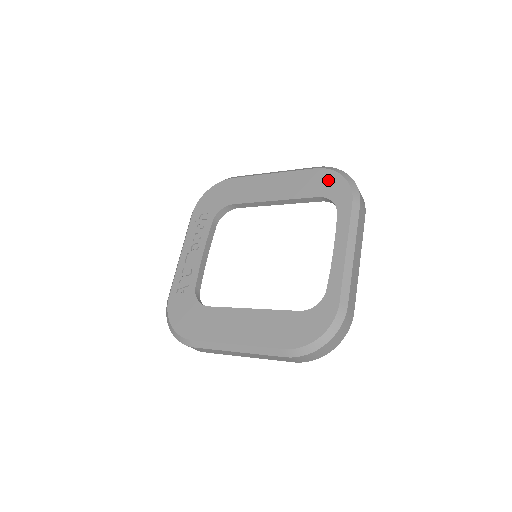
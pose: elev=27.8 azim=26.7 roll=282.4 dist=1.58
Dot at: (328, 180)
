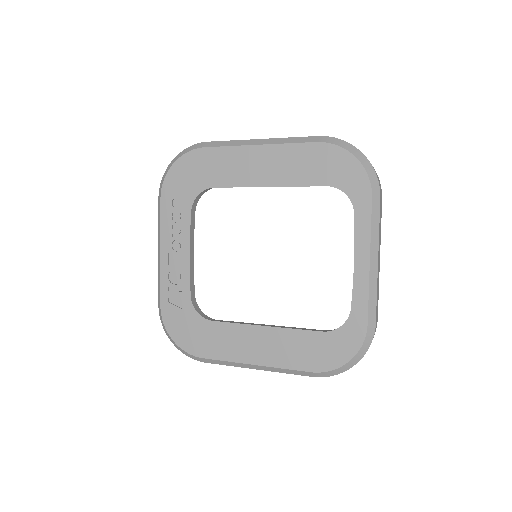
Dot at: (337, 162)
